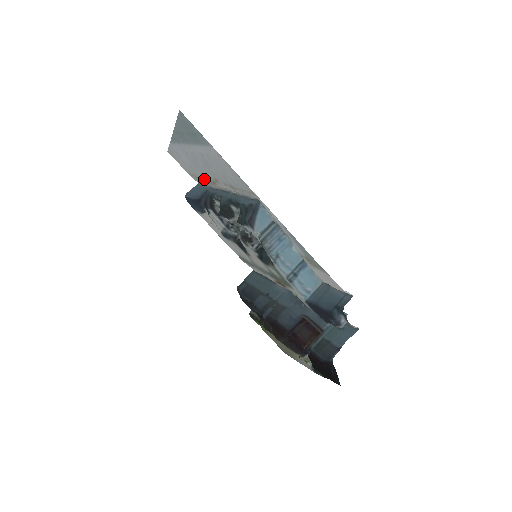
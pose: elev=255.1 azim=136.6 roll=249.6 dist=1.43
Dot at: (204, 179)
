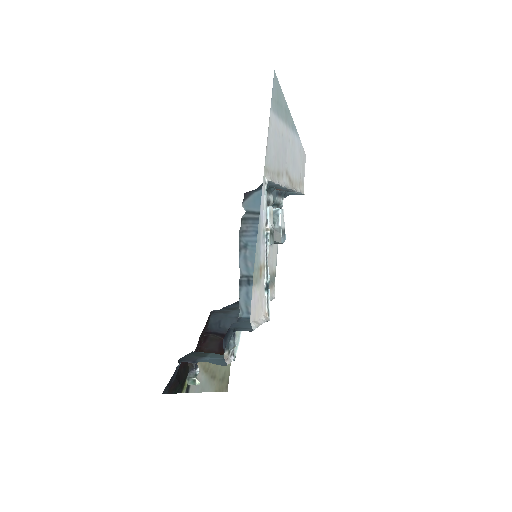
Dot at: (296, 181)
